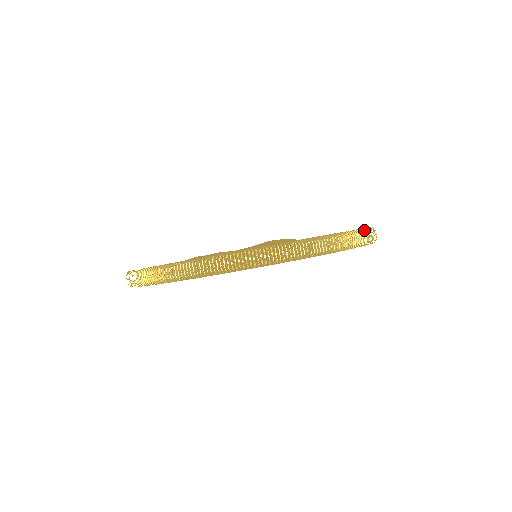
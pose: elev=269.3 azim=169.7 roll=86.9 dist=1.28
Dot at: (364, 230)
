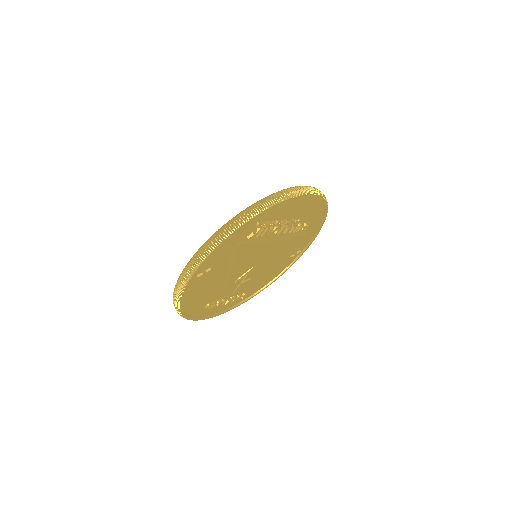
Dot at: (254, 204)
